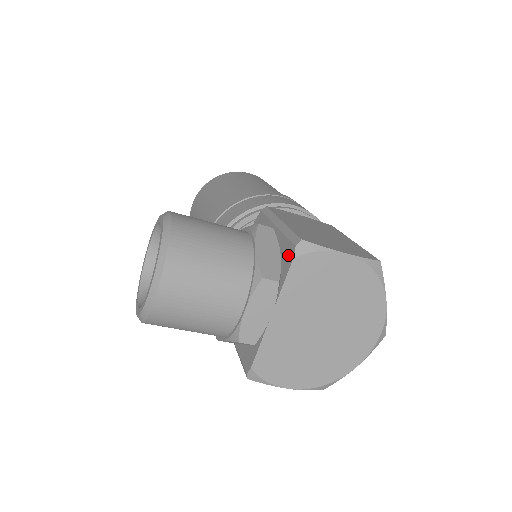
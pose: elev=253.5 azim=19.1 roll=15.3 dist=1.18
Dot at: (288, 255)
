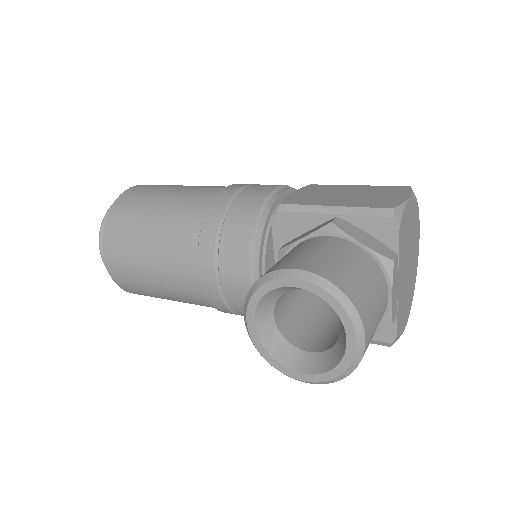
Dot at: (386, 229)
